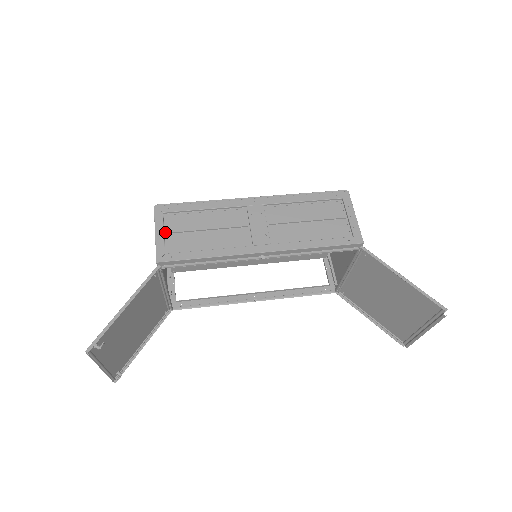
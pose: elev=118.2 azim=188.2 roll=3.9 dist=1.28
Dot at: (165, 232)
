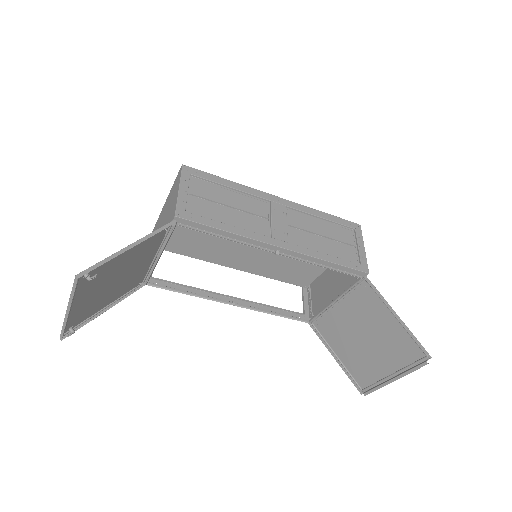
Dot at: (188, 192)
